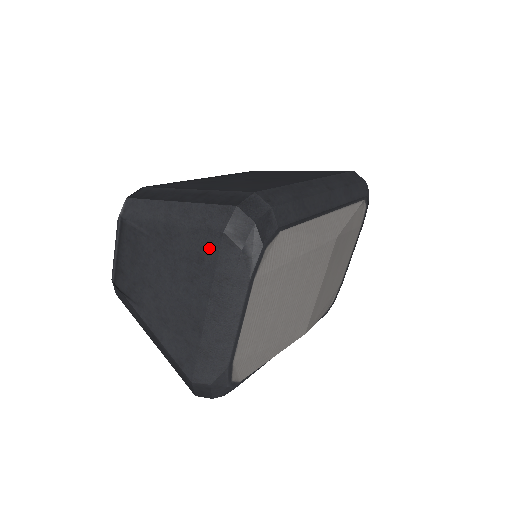
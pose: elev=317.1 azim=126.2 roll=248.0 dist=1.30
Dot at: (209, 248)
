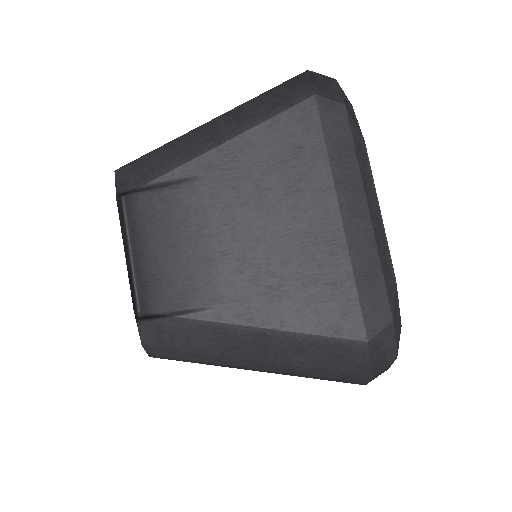
Dot at: (304, 126)
